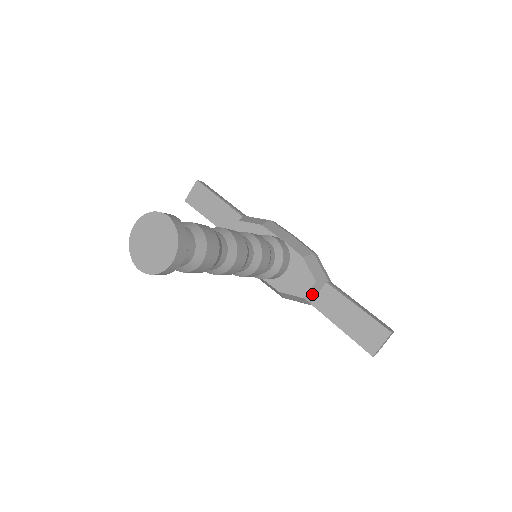
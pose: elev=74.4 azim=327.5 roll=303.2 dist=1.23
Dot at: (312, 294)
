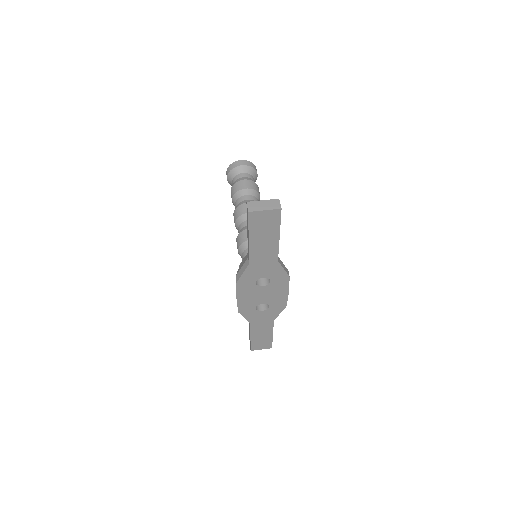
Dot at: occluded
